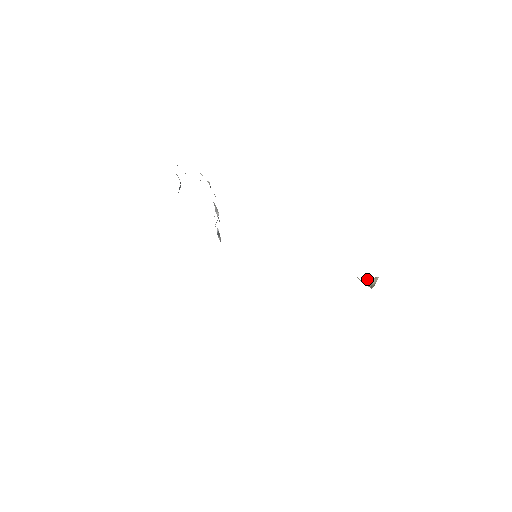
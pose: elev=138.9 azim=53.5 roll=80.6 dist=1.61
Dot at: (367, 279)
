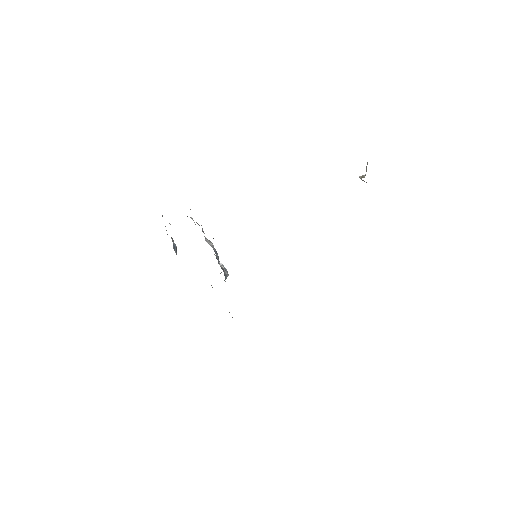
Dot at: occluded
